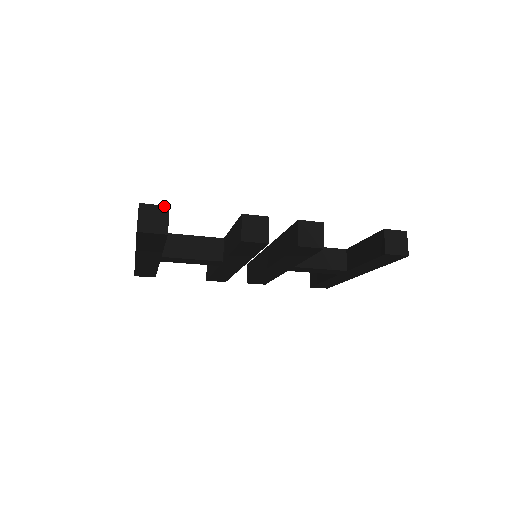
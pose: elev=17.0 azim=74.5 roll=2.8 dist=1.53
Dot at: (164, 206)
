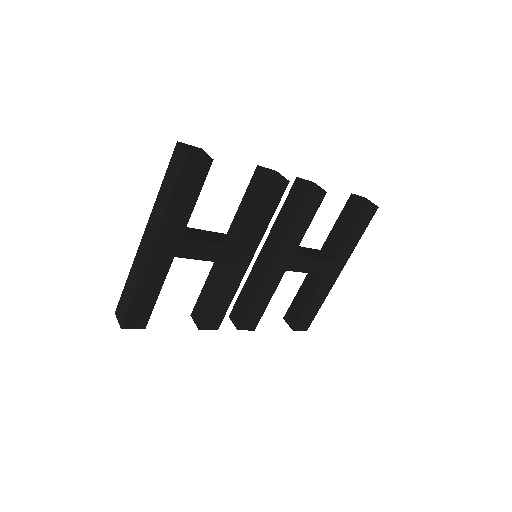
Dot at: (198, 148)
